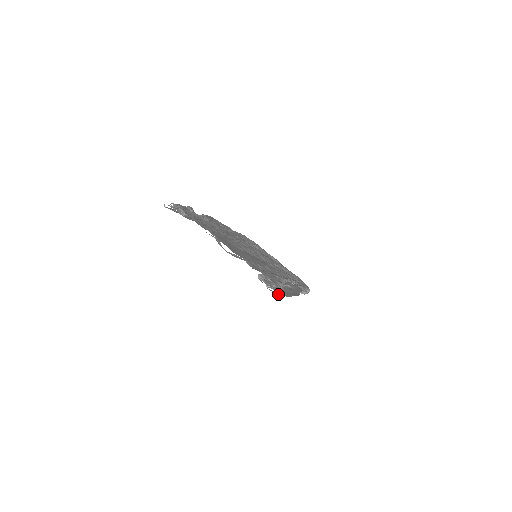
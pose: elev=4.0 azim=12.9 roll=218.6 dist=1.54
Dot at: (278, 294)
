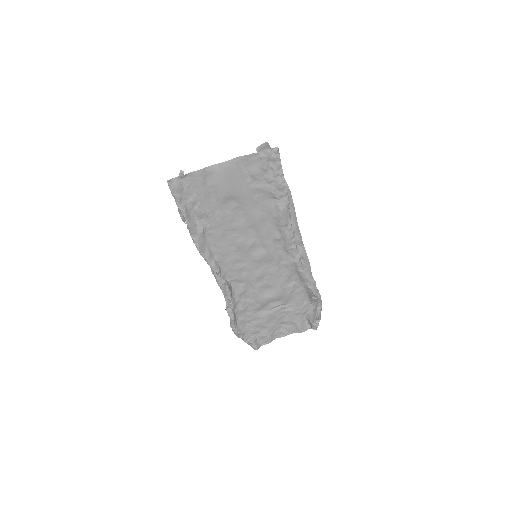
Dot at: occluded
